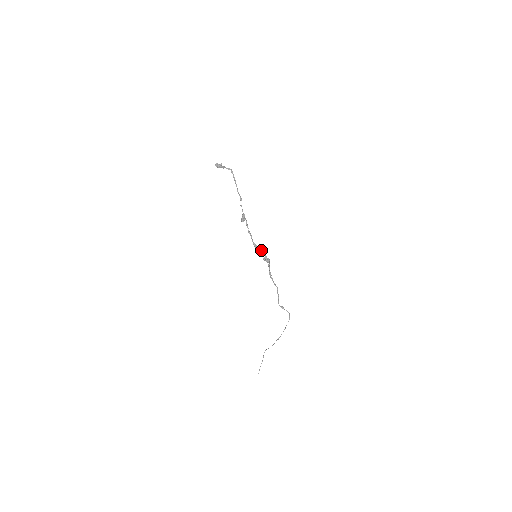
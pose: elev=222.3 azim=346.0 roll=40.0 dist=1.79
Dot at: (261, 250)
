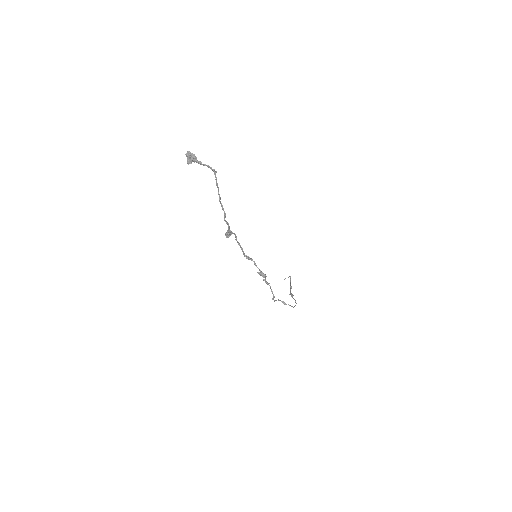
Dot at: (255, 265)
